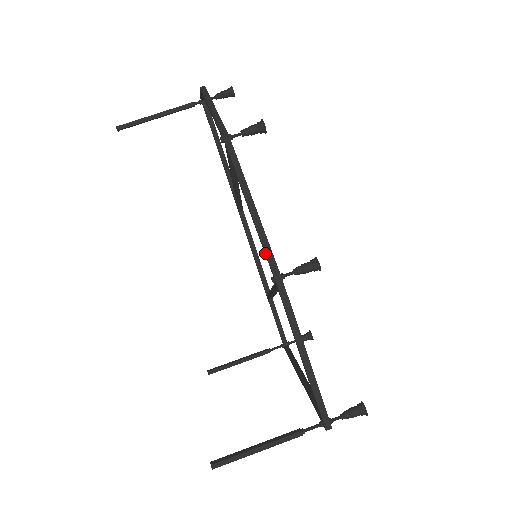
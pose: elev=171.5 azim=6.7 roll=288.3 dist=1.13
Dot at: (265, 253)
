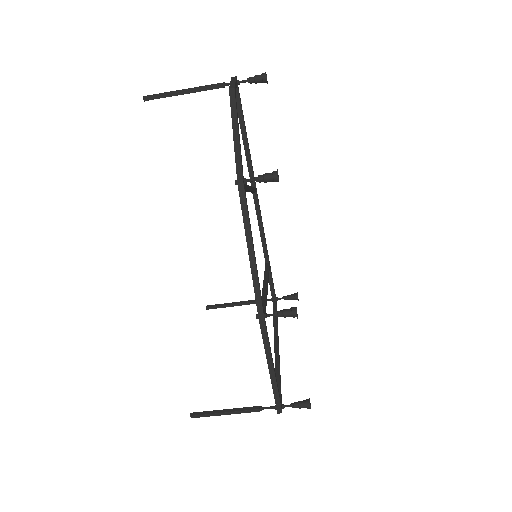
Dot at: (255, 296)
